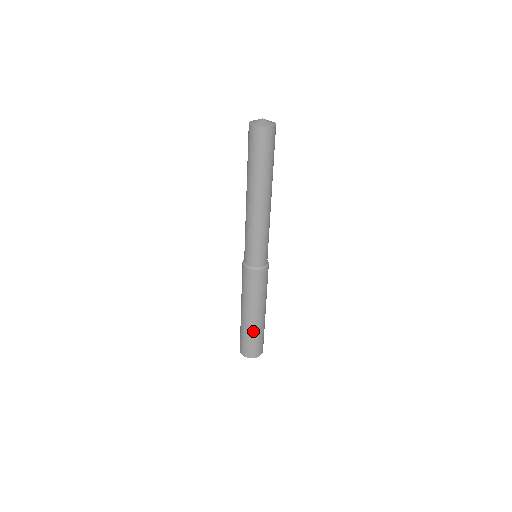
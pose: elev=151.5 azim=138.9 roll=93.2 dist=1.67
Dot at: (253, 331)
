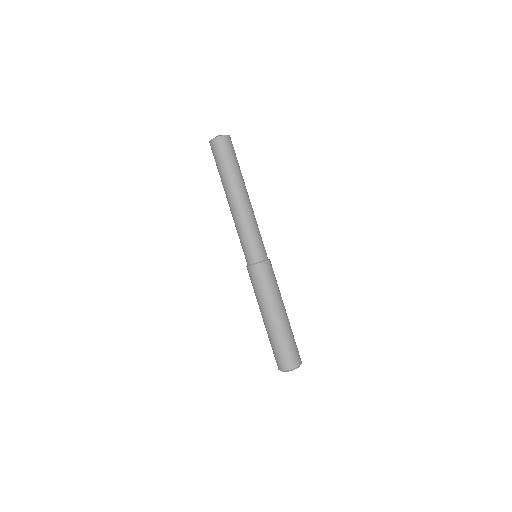
Dot at: (277, 335)
